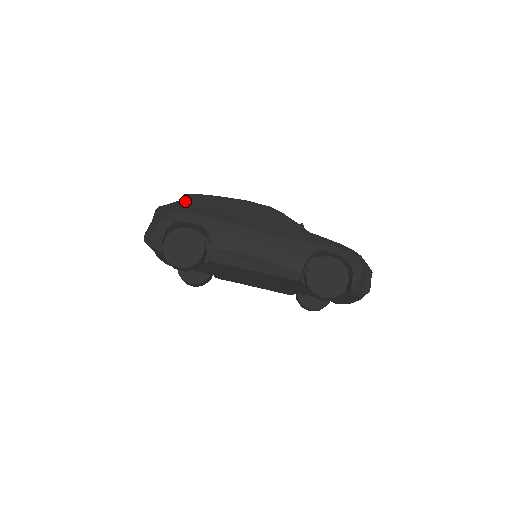
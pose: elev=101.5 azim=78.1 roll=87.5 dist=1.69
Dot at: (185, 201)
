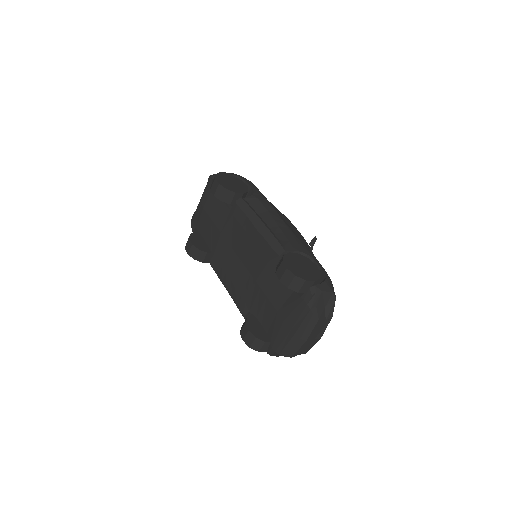
Dot at: occluded
